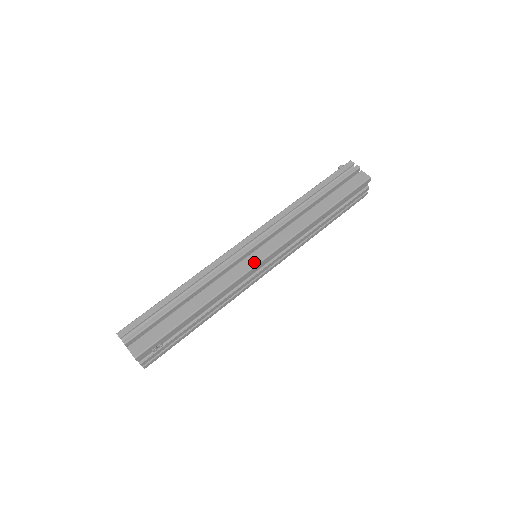
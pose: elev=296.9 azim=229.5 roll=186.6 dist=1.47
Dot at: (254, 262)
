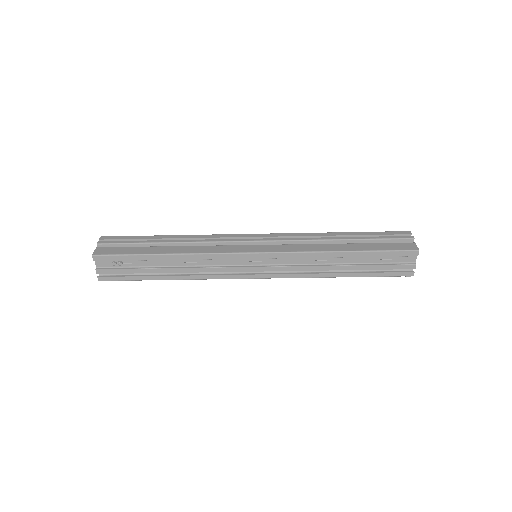
Dot at: (244, 250)
